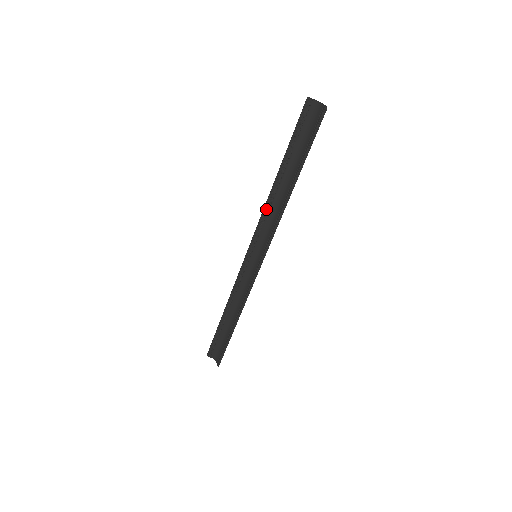
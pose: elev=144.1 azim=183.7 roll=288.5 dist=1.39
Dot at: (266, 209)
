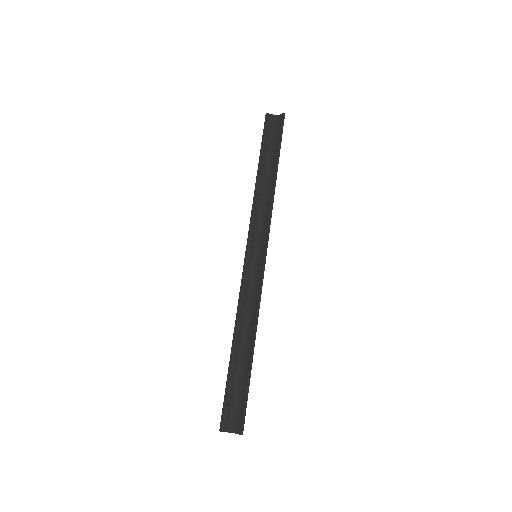
Dot at: (255, 206)
